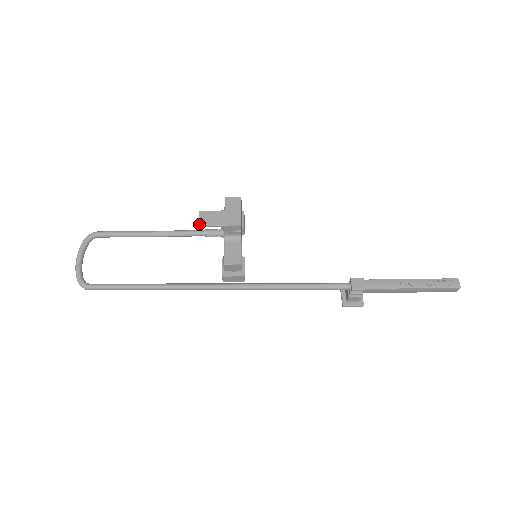
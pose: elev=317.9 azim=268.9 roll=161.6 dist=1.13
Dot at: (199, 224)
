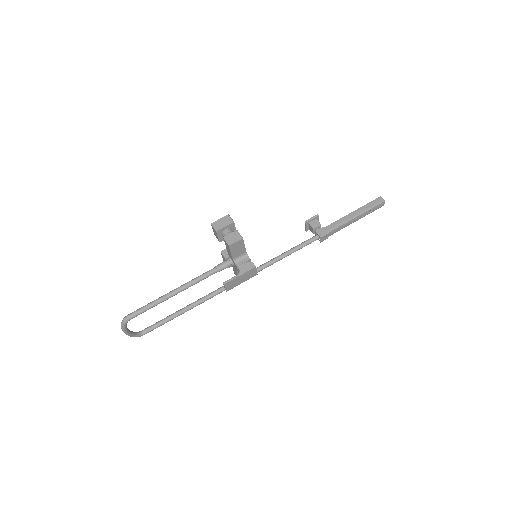
Dot at: occluded
